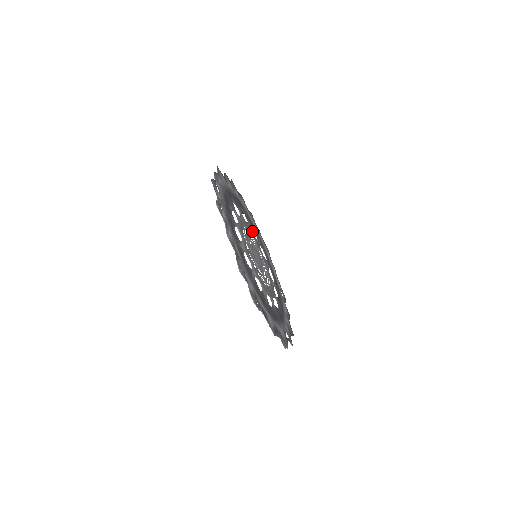
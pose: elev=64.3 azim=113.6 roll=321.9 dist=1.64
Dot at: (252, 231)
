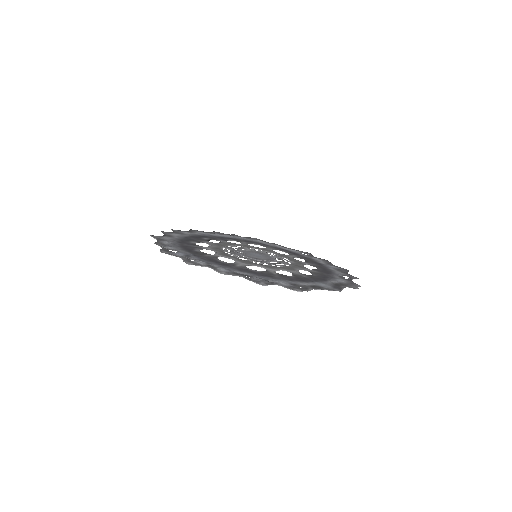
Dot at: (230, 243)
